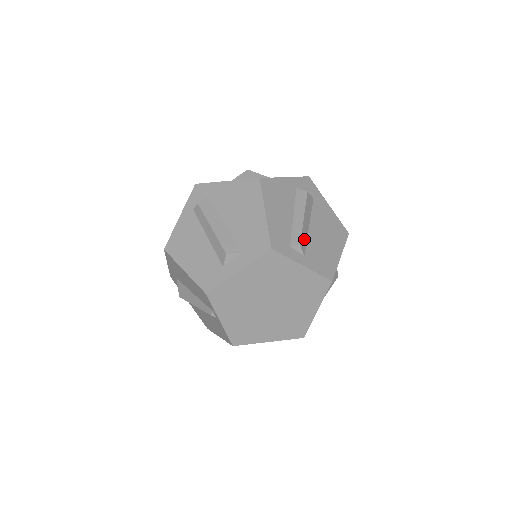
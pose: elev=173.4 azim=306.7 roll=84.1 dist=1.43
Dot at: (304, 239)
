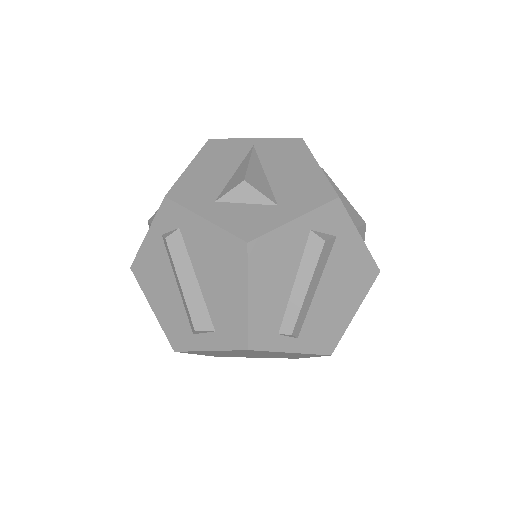
Dot at: (302, 317)
